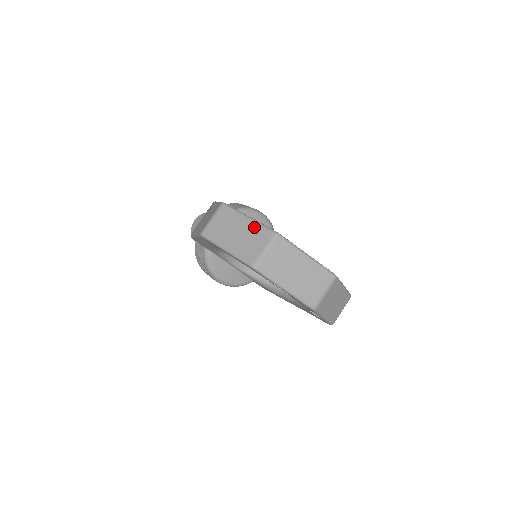
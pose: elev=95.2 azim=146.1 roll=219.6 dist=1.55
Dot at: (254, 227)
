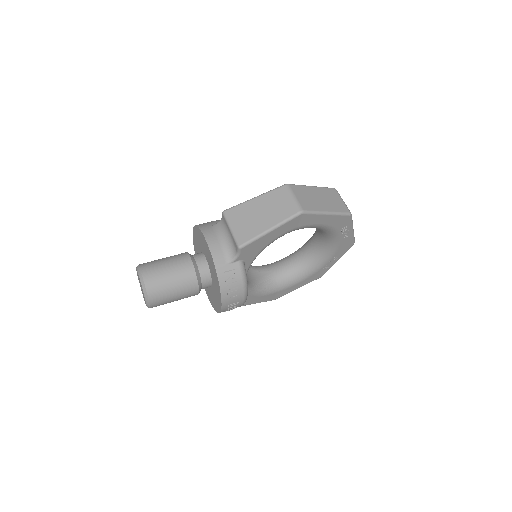
Dot at: (323, 190)
